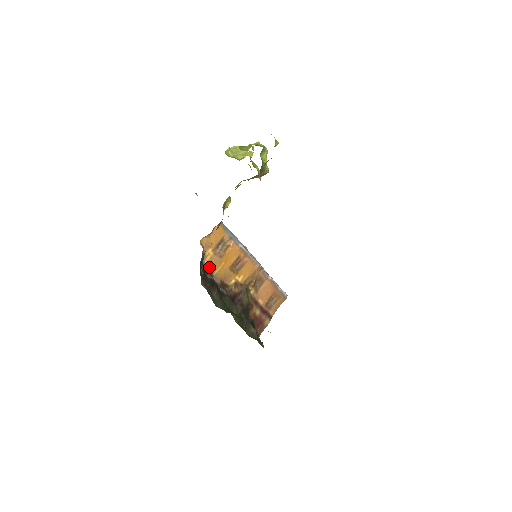
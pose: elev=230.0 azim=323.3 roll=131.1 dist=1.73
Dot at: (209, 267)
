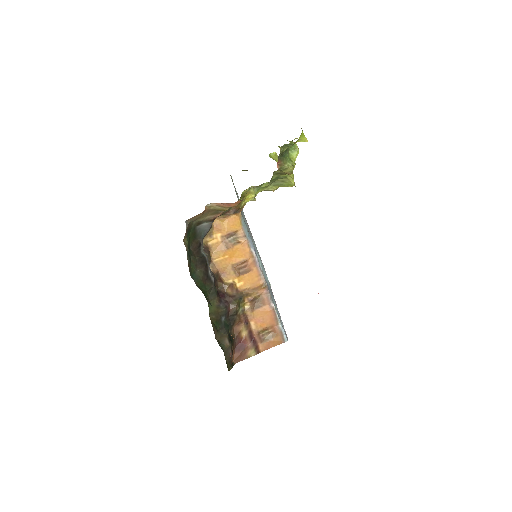
Dot at: (211, 251)
